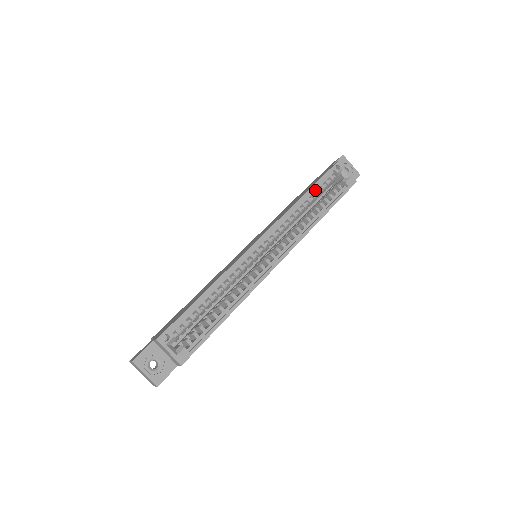
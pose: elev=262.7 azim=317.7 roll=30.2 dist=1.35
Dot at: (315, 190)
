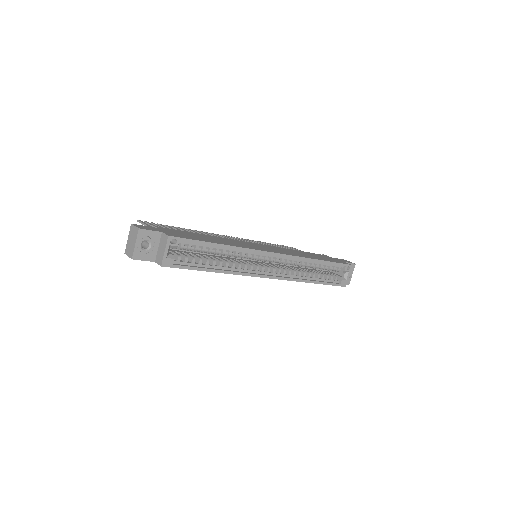
Dot at: (326, 264)
